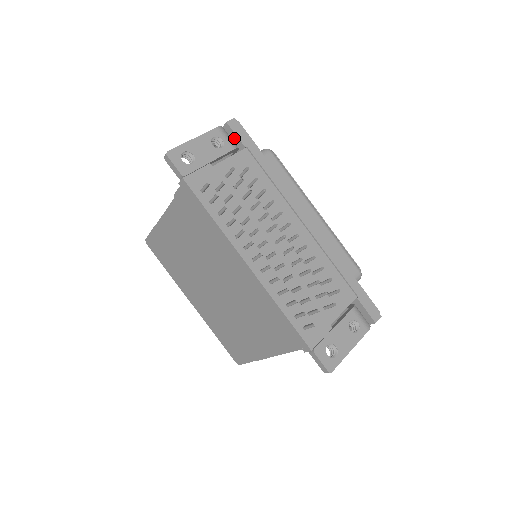
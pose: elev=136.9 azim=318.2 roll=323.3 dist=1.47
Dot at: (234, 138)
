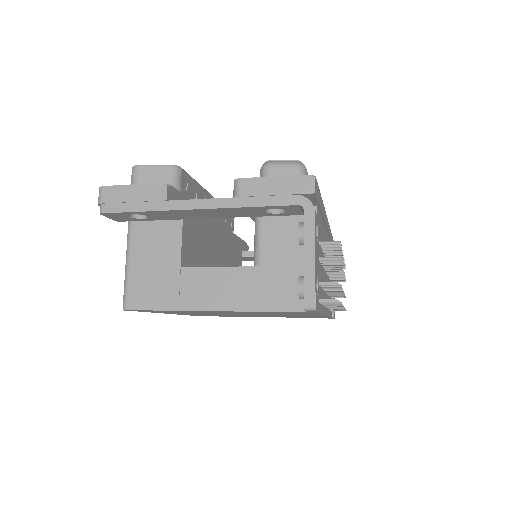
Dot at: occluded
